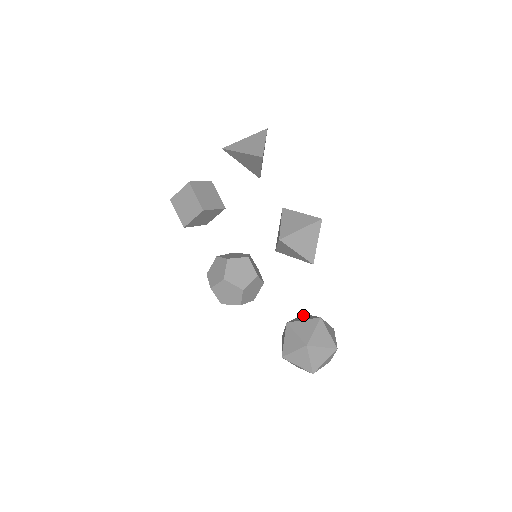
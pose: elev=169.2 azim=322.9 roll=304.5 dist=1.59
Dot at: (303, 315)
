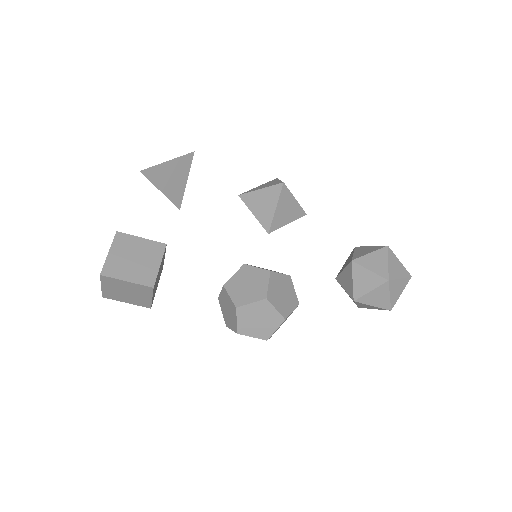
Dot at: (339, 273)
